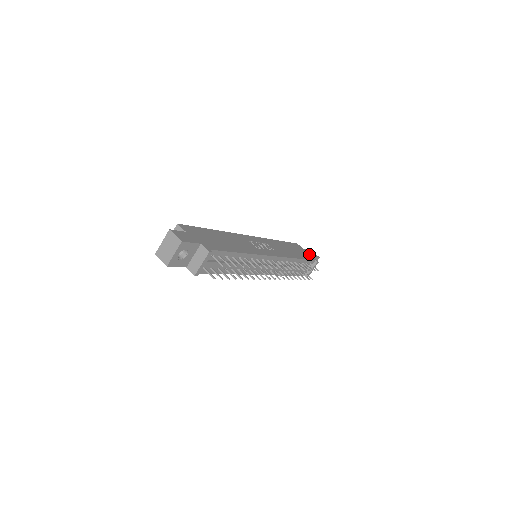
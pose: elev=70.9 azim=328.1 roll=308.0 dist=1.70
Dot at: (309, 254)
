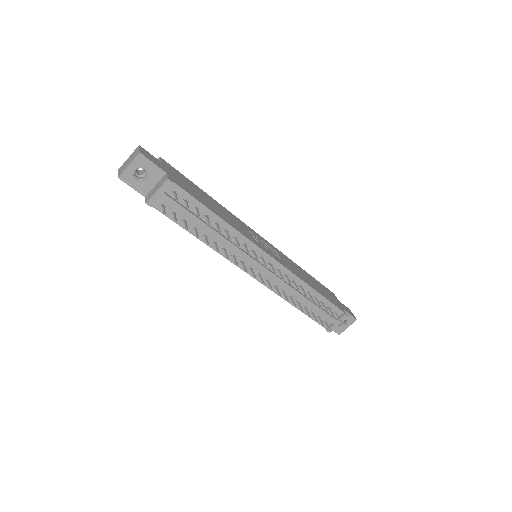
Dot at: (341, 306)
